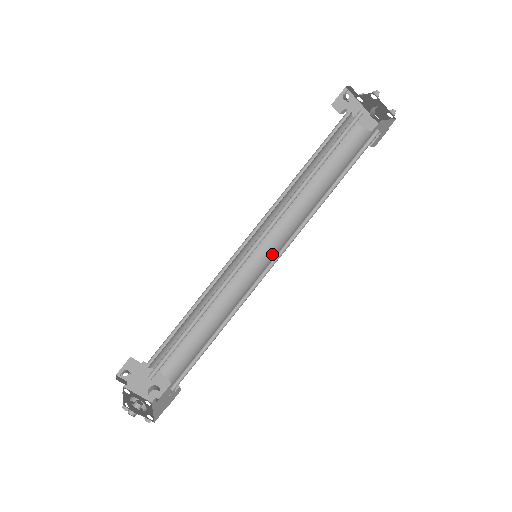
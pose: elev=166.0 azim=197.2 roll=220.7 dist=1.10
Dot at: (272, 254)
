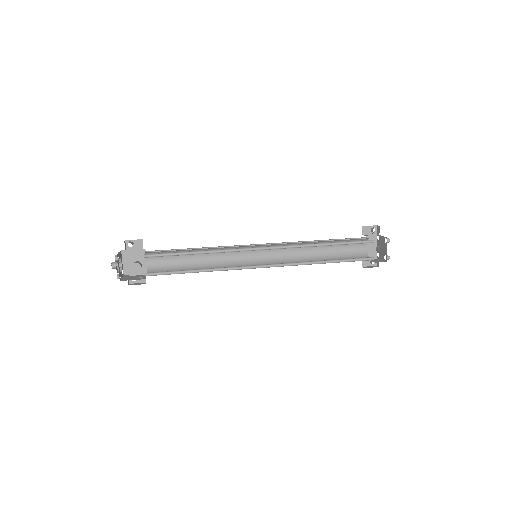
Dot at: (264, 264)
